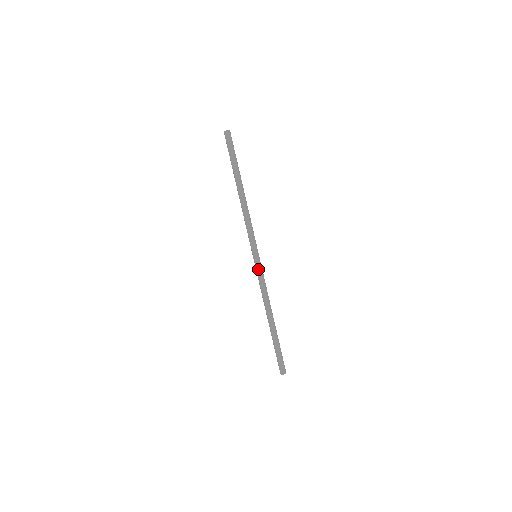
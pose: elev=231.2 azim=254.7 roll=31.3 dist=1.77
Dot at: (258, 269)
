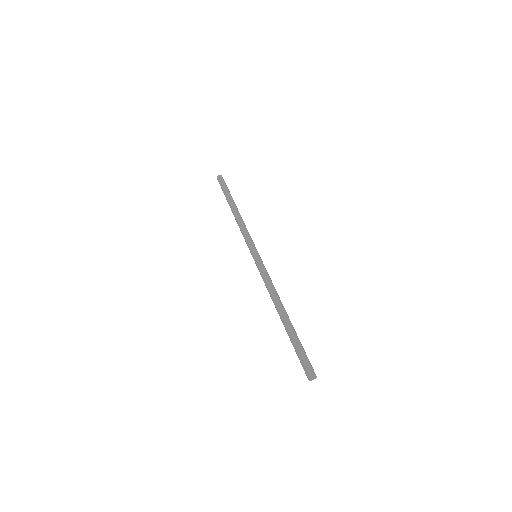
Dot at: (259, 264)
